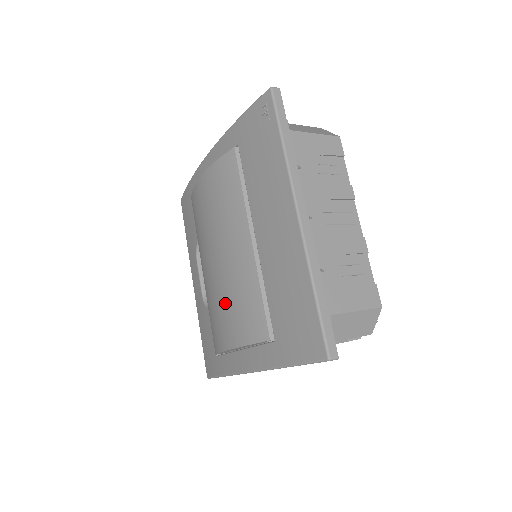
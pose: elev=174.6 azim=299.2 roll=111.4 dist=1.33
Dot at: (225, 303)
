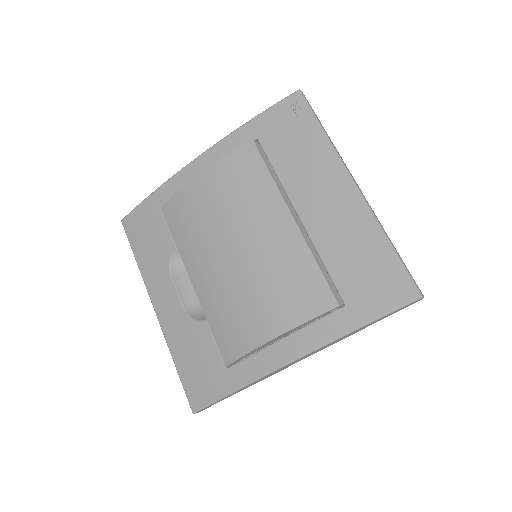
Dot at: (262, 290)
